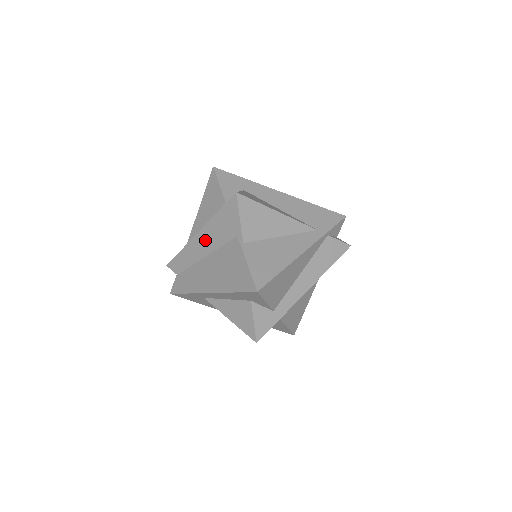
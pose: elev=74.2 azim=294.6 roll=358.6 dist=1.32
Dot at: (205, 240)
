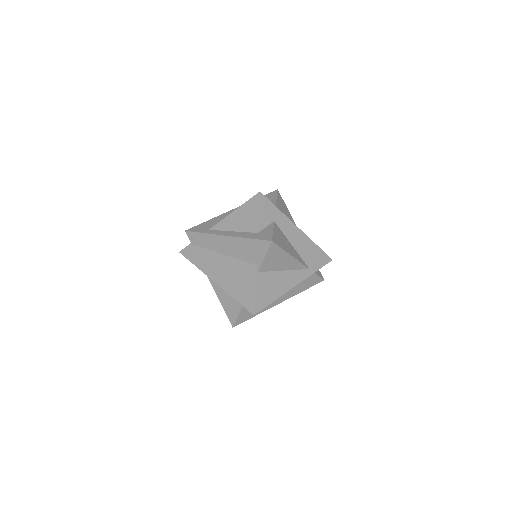
Dot at: (229, 245)
